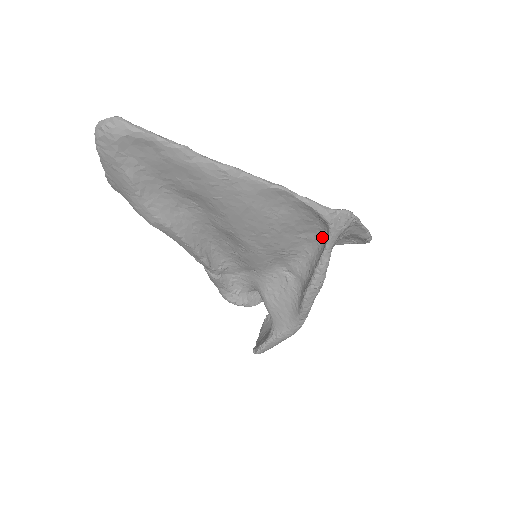
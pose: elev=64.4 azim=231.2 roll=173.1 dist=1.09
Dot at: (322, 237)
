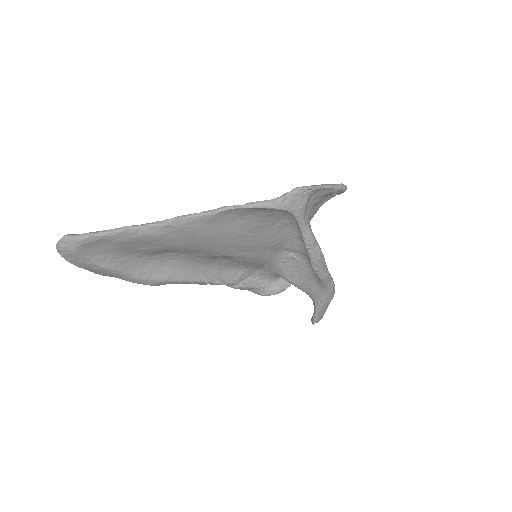
Dot at: (293, 218)
